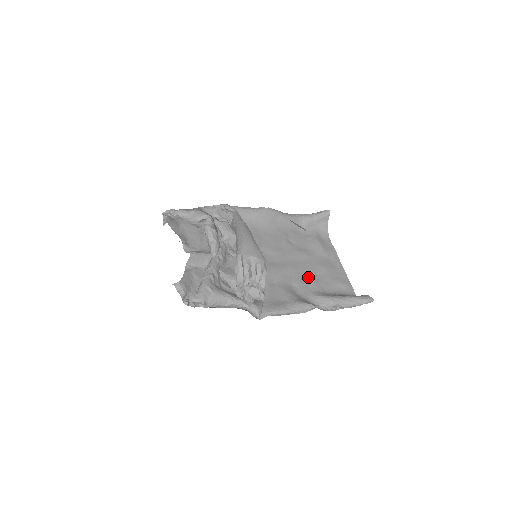
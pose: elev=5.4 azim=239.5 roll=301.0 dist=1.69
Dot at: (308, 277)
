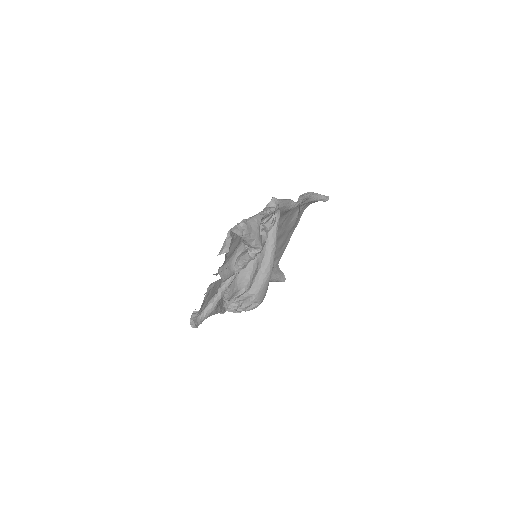
Dot at: occluded
